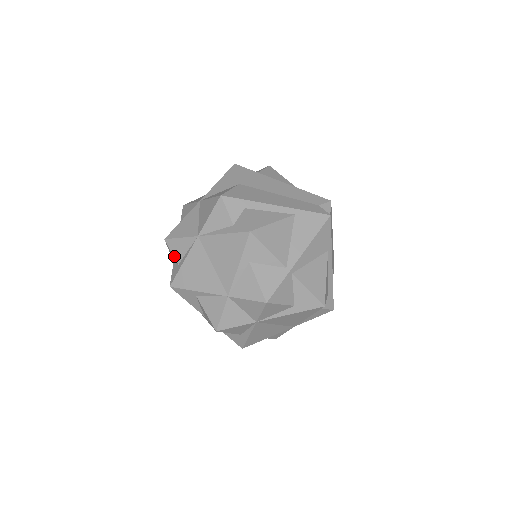
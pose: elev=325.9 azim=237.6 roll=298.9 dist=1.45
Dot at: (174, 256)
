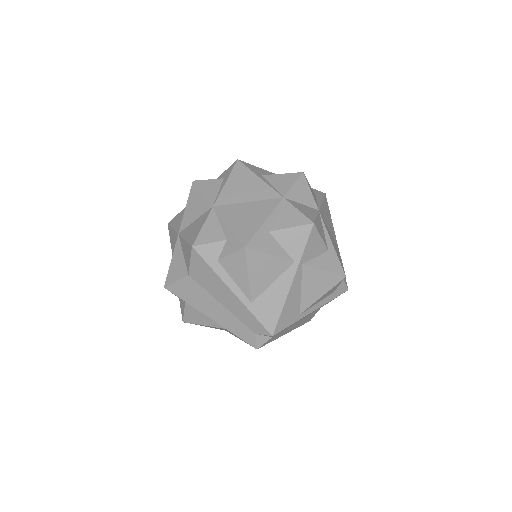
Dot at: (215, 241)
